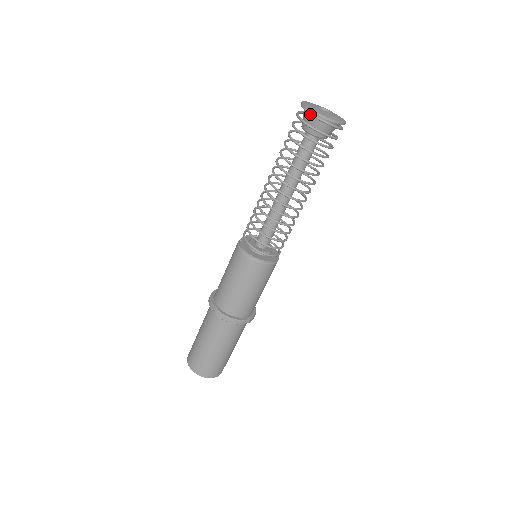
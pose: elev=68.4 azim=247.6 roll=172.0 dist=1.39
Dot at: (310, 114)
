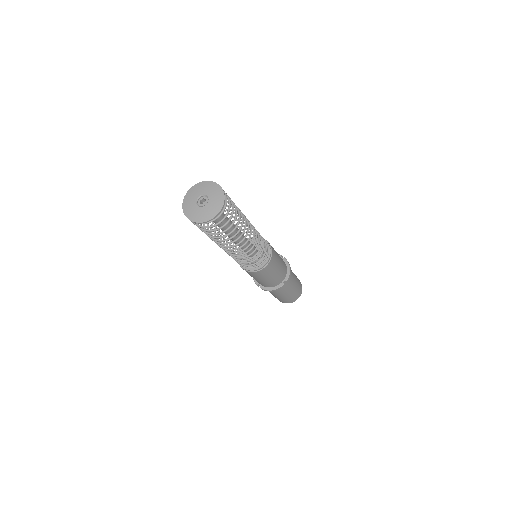
Dot at: occluded
